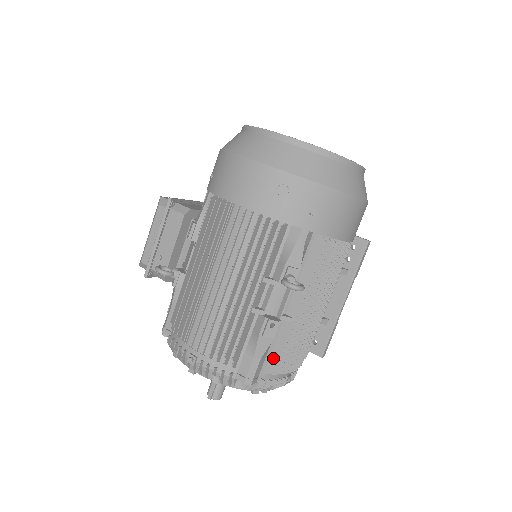
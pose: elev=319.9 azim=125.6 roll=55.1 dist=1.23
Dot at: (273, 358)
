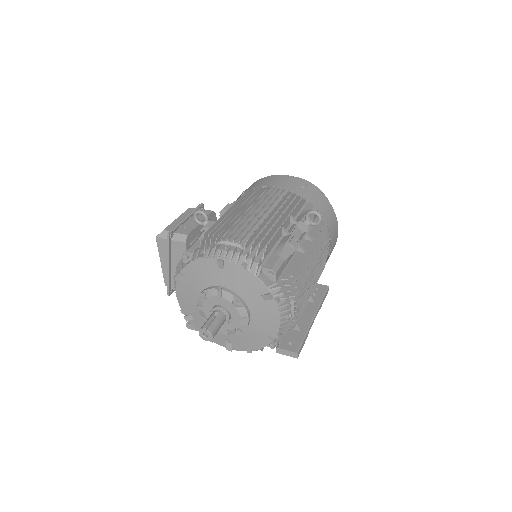
Dot at: (290, 270)
